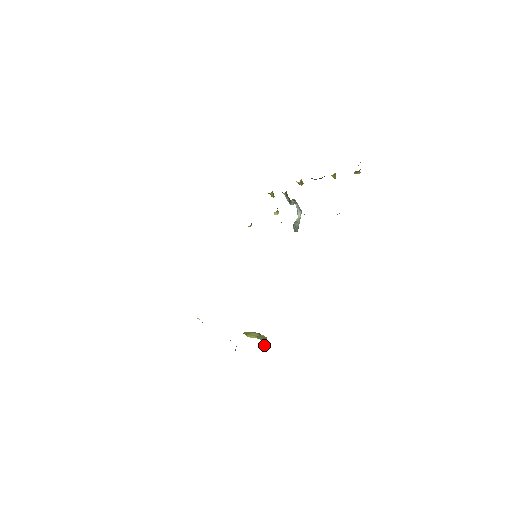
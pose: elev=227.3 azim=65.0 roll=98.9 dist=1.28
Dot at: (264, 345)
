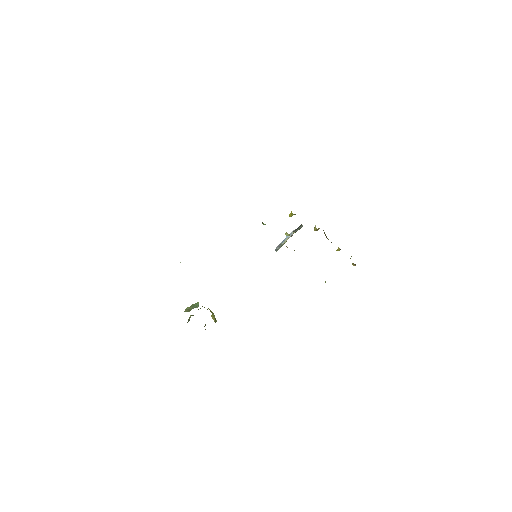
Dot at: occluded
